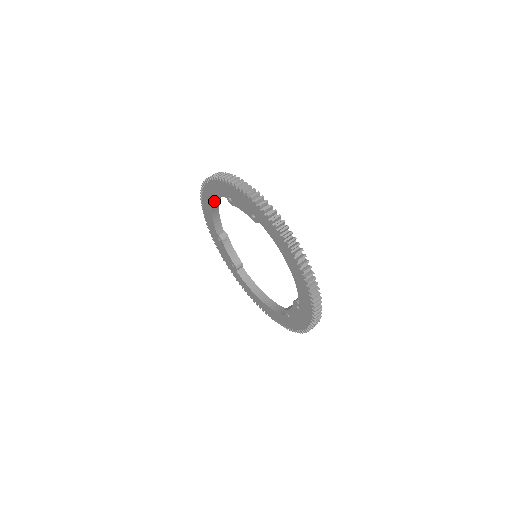
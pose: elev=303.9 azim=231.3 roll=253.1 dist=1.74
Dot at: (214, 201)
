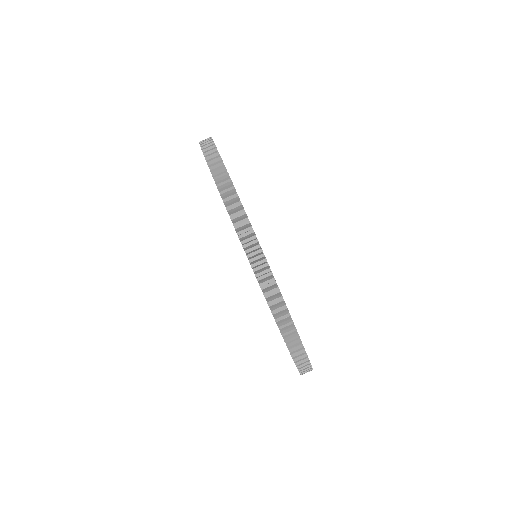
Dot at: occluded
